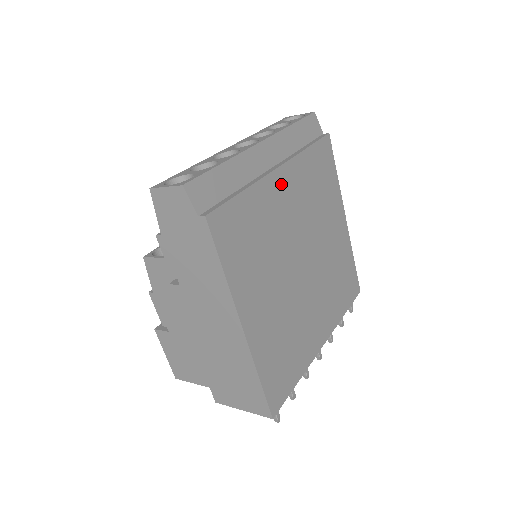
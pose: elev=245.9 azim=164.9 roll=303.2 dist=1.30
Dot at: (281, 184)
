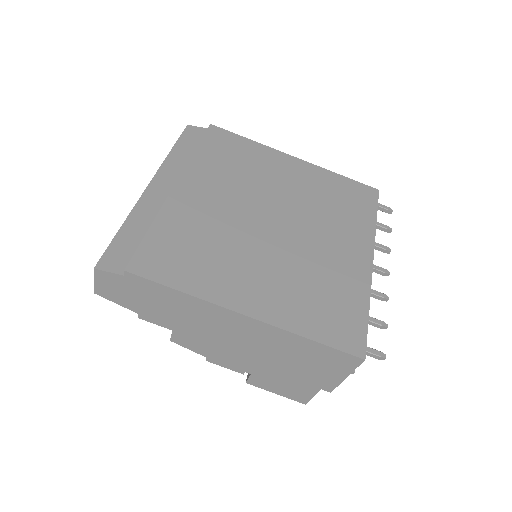
Dot at: (189, 193)
